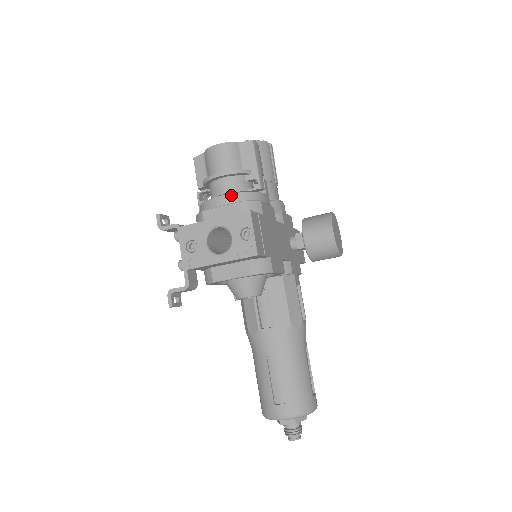
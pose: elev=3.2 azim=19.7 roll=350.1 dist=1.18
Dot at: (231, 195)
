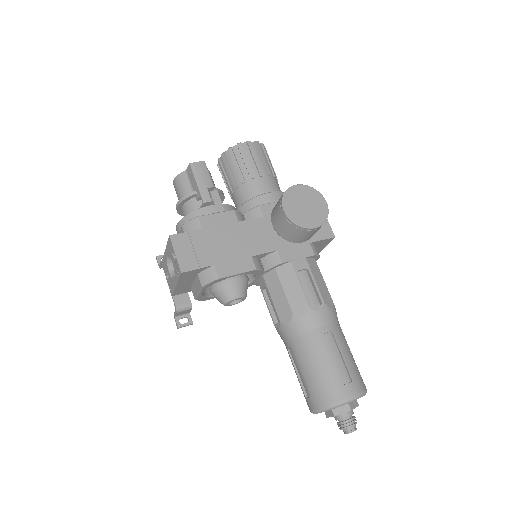
Dot at: (179, 222)
